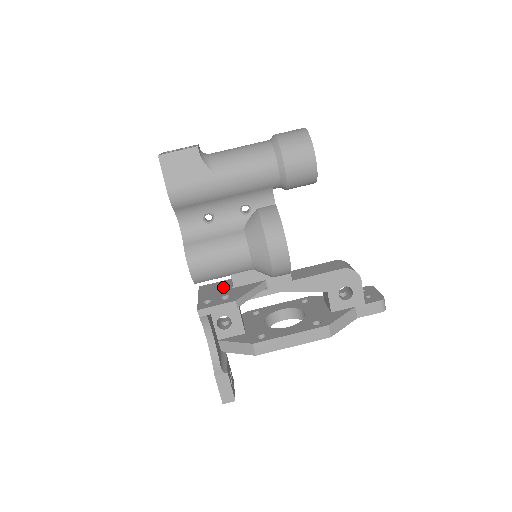
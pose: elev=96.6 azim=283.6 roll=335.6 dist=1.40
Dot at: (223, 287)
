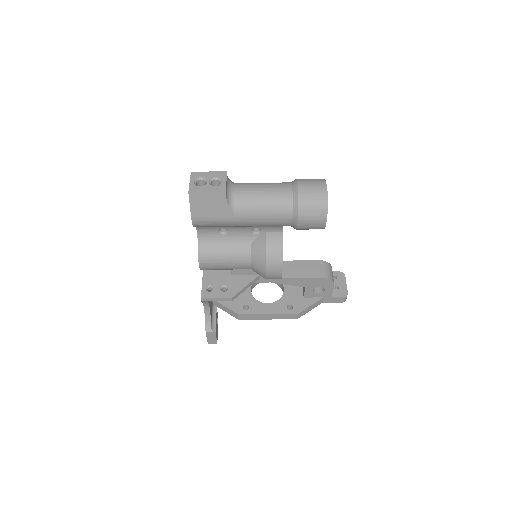
Dot at: (224, 270)
